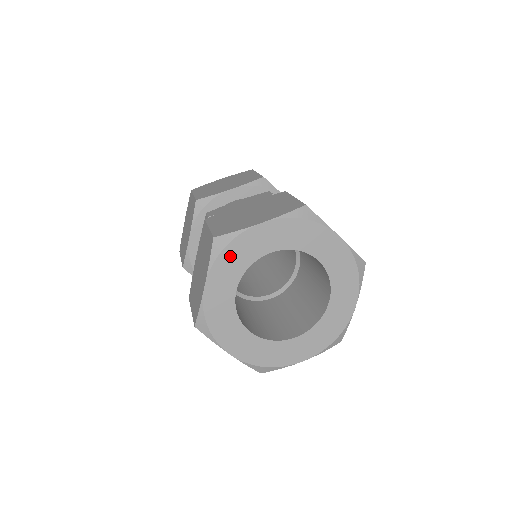
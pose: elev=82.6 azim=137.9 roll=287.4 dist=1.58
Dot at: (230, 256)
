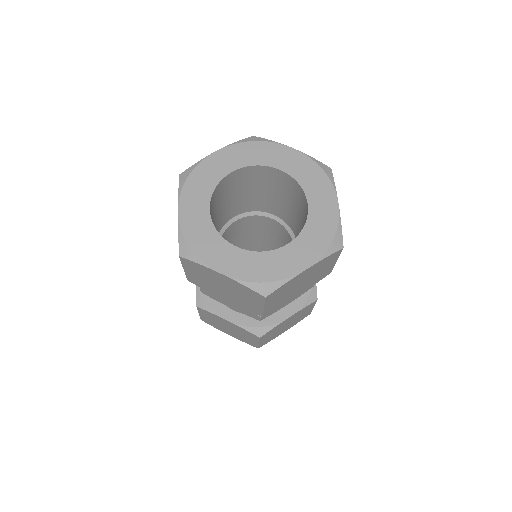
Dot at: (252, 148)
